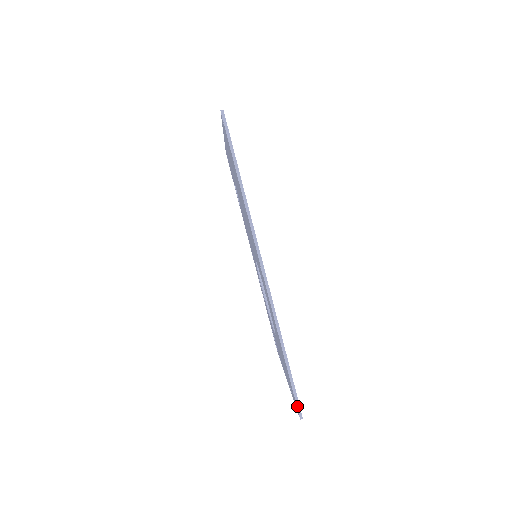
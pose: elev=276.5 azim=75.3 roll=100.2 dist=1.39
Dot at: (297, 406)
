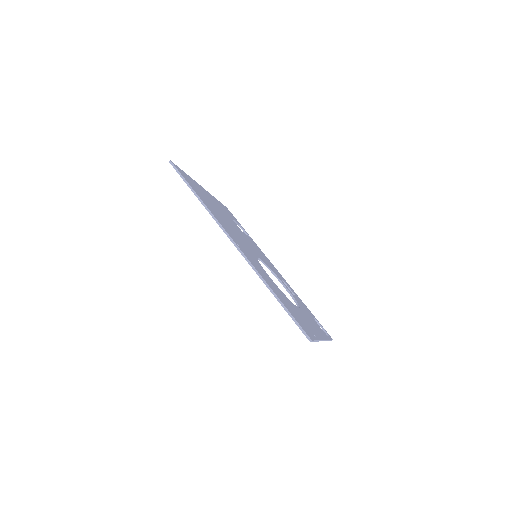
Dot at: (303, 332)
